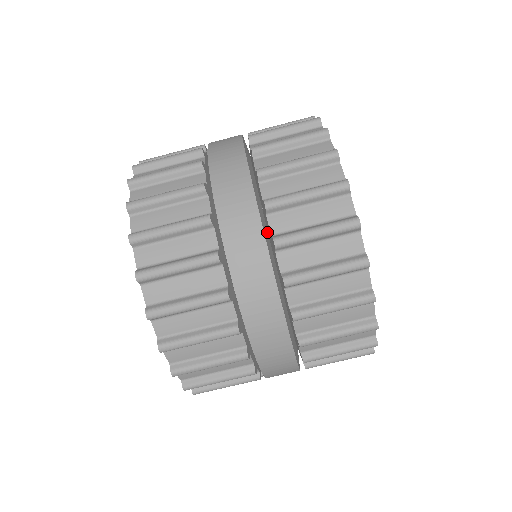
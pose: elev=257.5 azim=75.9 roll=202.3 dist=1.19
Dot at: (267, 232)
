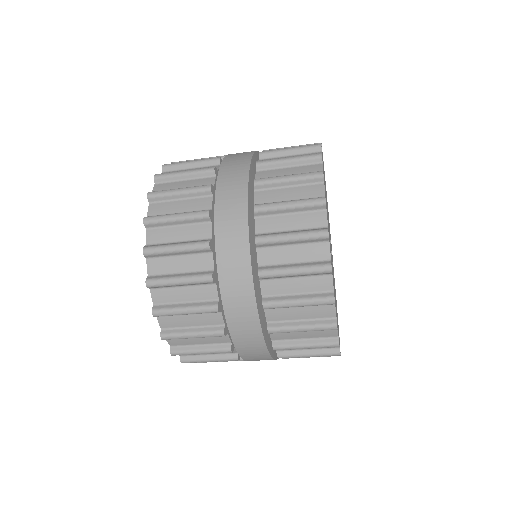
Dot at: (254, 232)
